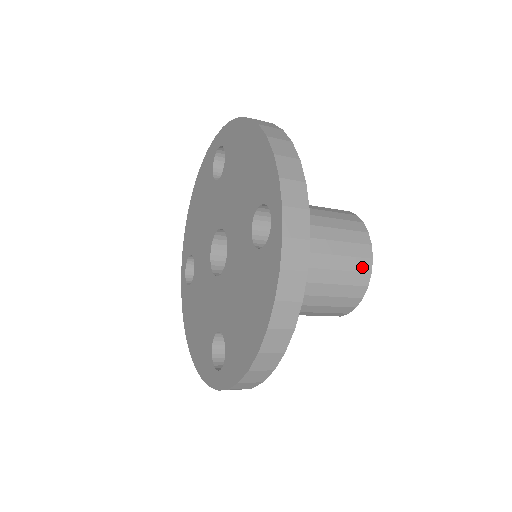
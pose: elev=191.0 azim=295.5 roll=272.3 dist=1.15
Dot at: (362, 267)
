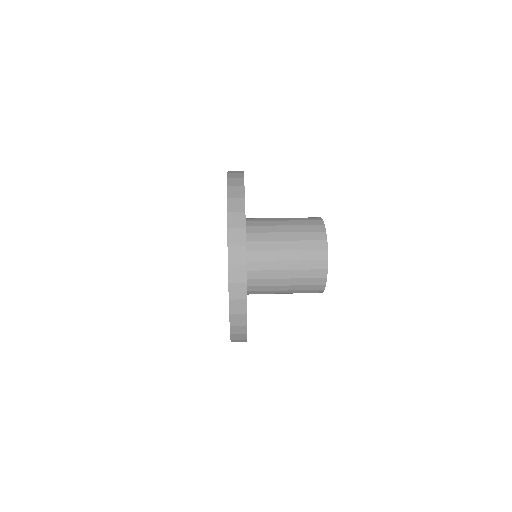
Dot at: occluded
